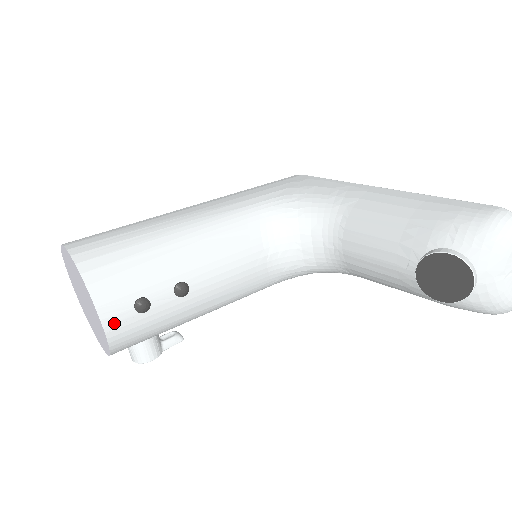
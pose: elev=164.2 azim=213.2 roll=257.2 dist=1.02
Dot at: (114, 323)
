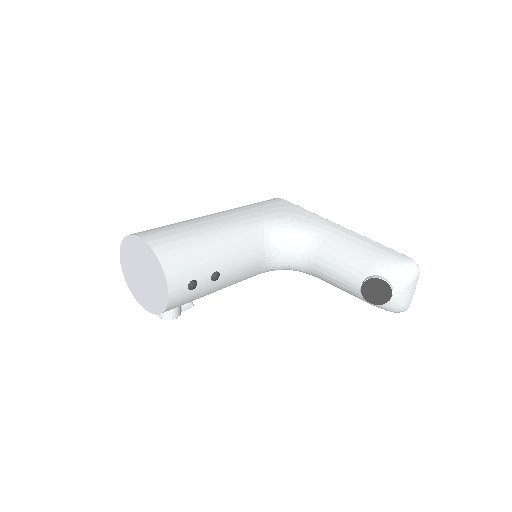
Dot at: (175, 295)
